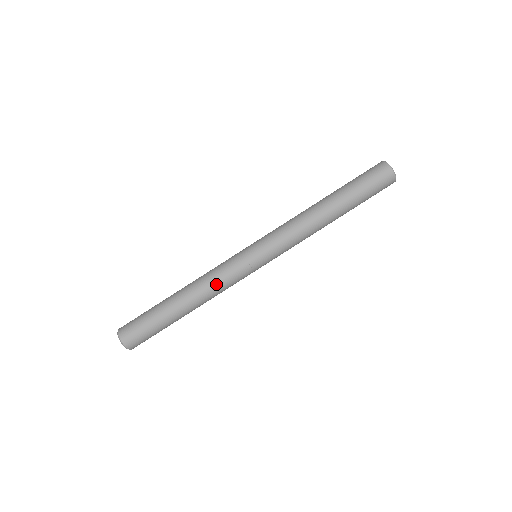
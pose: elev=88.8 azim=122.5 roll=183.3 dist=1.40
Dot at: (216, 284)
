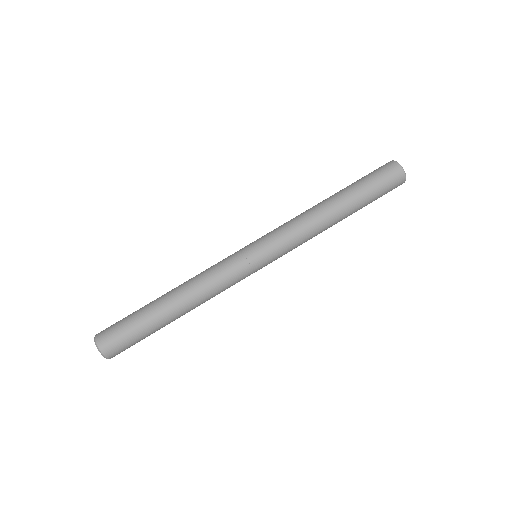
Dot at: (205, 274)
